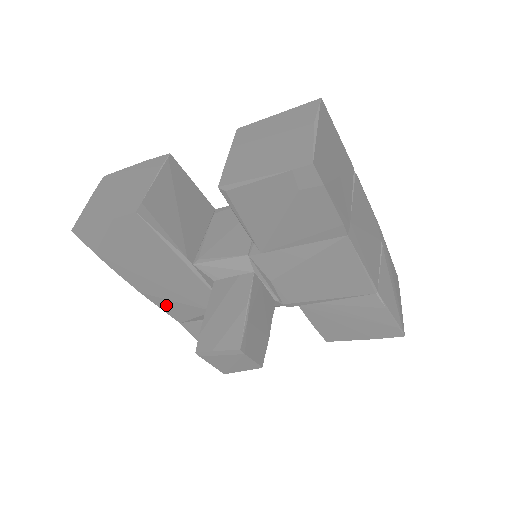
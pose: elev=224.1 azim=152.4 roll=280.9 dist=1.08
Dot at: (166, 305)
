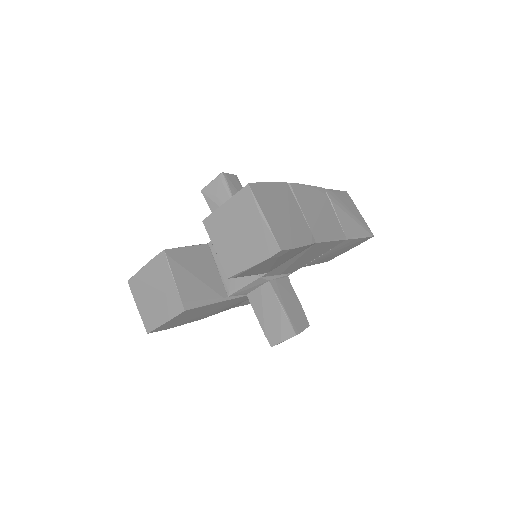
Dot at: occluded
